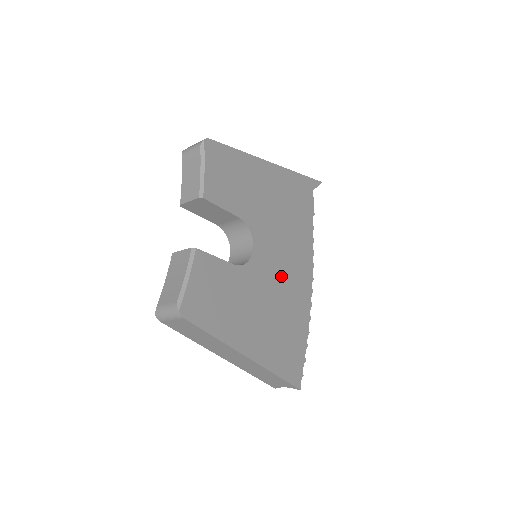
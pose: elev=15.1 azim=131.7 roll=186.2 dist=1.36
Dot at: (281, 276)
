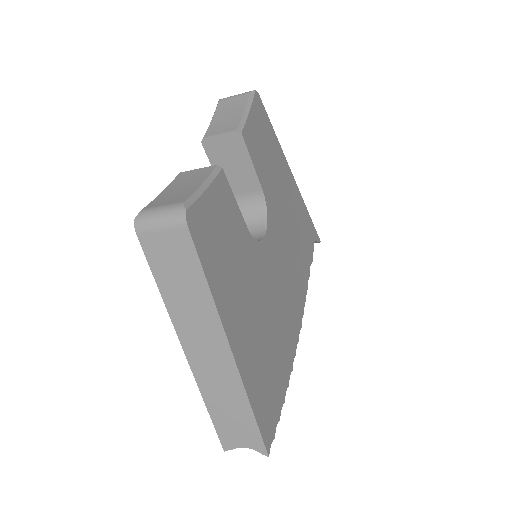
Dot at: (280, 291)
